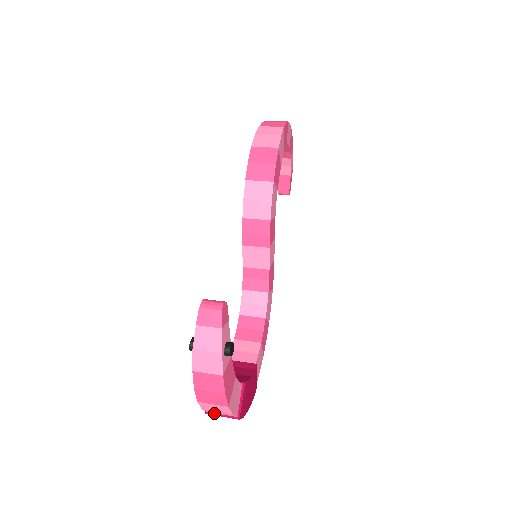
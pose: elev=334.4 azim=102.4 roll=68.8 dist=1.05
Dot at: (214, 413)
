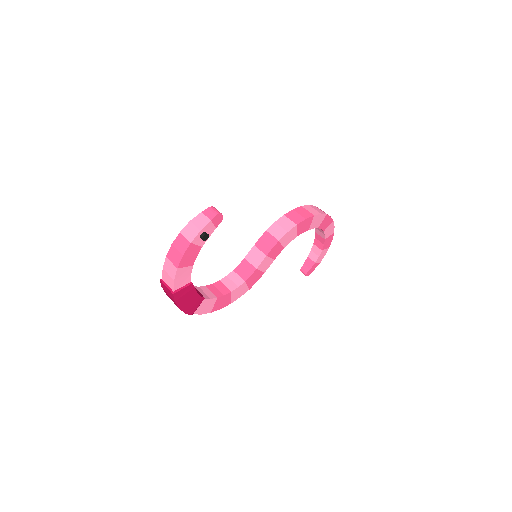
Dot at: (165, 282)
